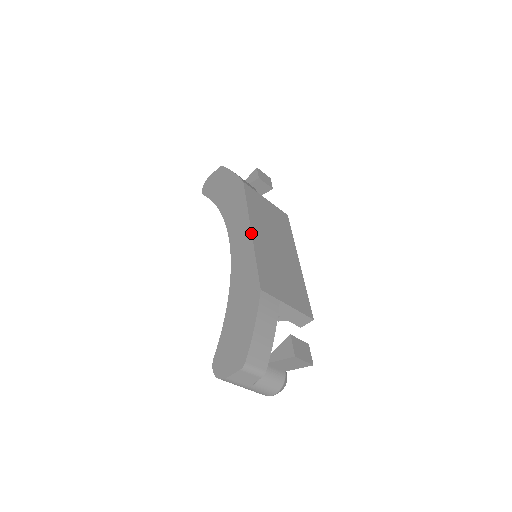
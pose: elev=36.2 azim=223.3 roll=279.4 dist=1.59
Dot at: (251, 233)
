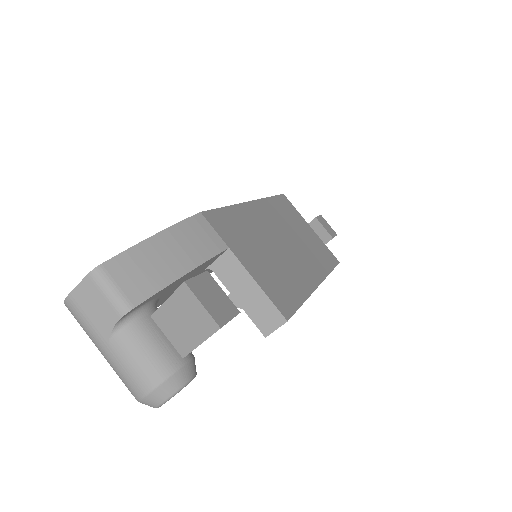
Dot at: (248, 201)
